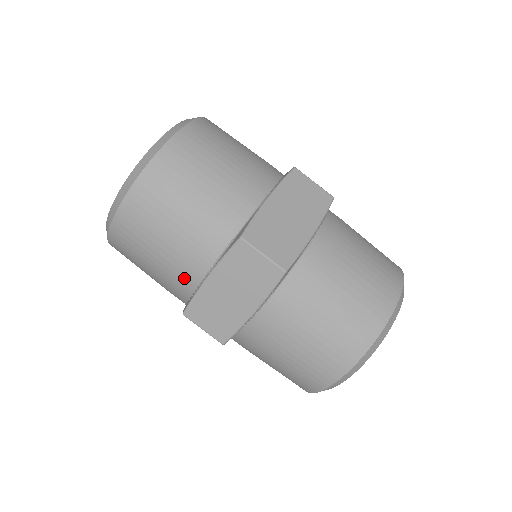
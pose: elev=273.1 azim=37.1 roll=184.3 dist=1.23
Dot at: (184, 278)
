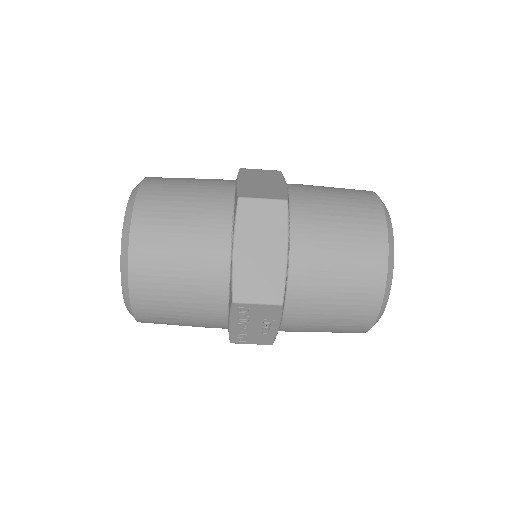
Dot at: (215, 270)
